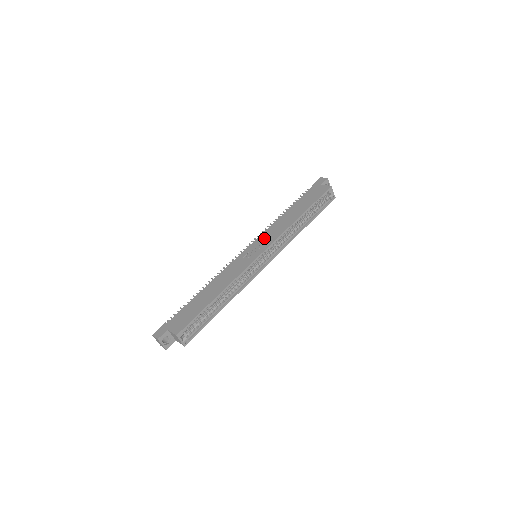
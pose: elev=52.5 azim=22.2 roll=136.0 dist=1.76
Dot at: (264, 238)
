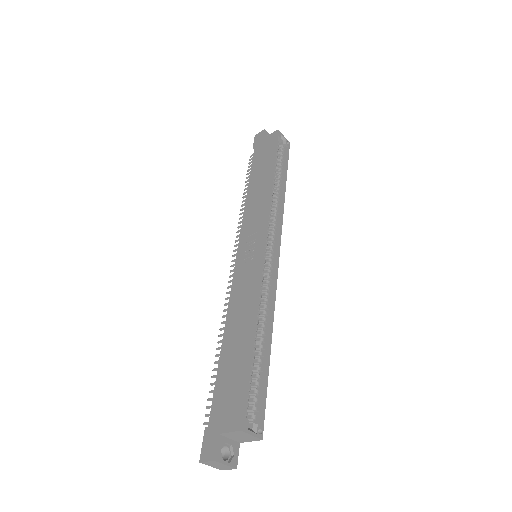
Dot at: (249, 228)
